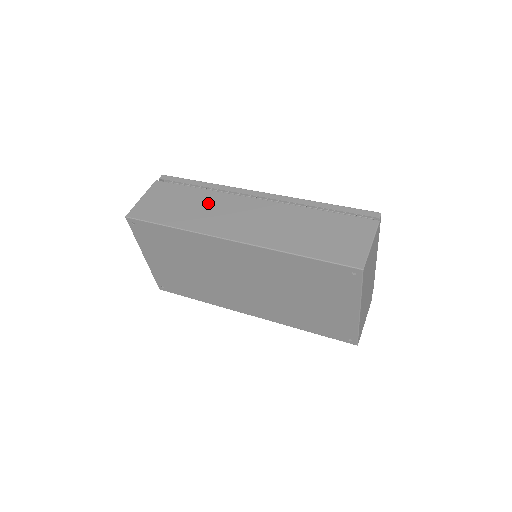
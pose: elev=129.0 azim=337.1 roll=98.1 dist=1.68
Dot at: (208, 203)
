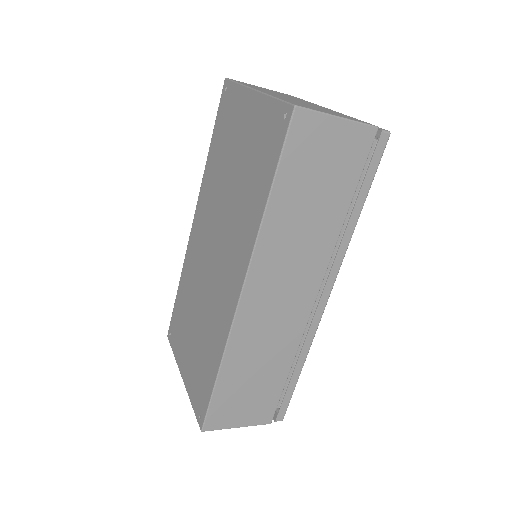
Dot at: occluded
